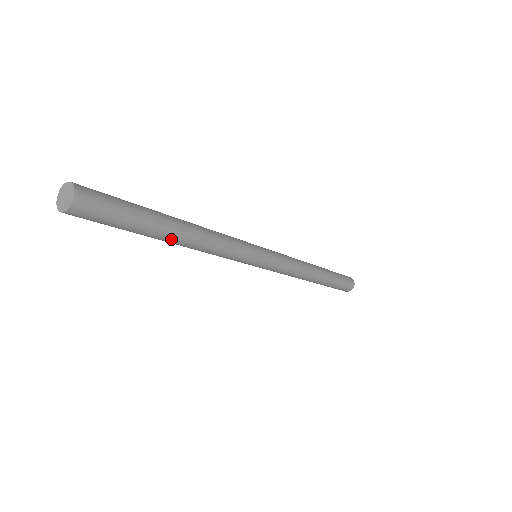
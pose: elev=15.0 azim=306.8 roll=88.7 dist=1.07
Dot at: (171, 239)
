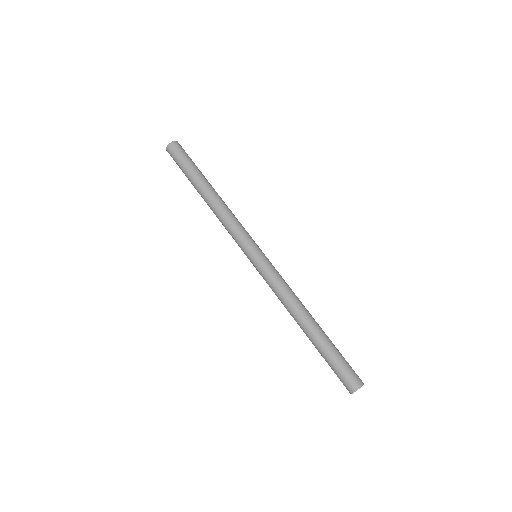
Dot at: (202, 191)
